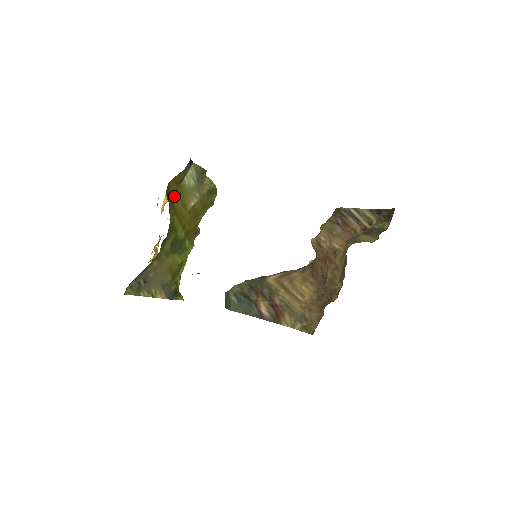
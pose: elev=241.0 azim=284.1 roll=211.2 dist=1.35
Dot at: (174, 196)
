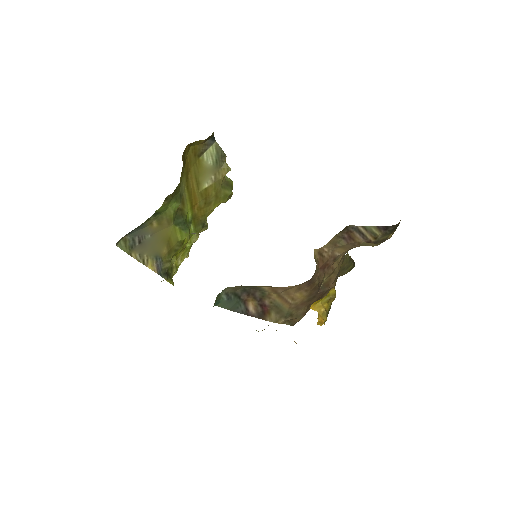
Dot at: (190, 167)
